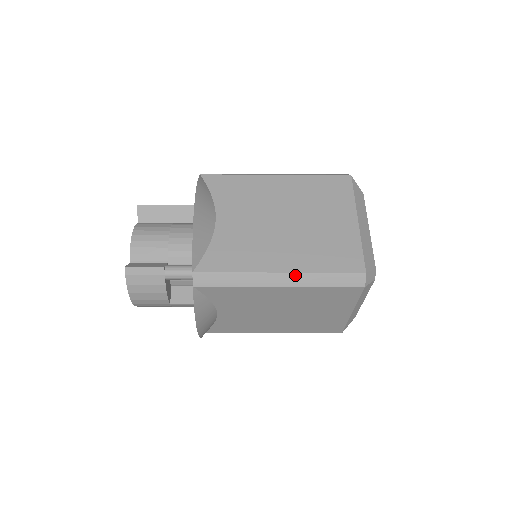
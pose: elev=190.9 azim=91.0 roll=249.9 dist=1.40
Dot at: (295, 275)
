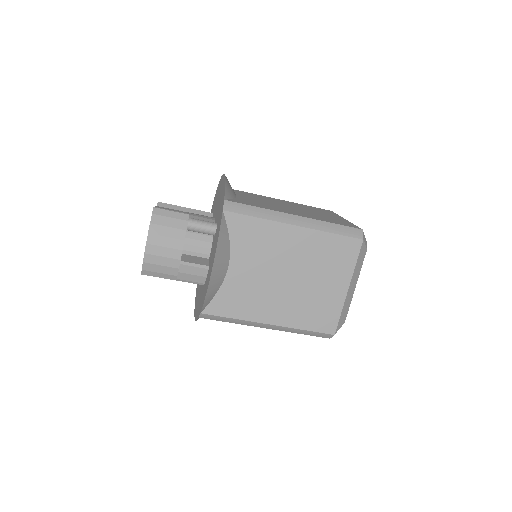
Dot at: (308, 219)
